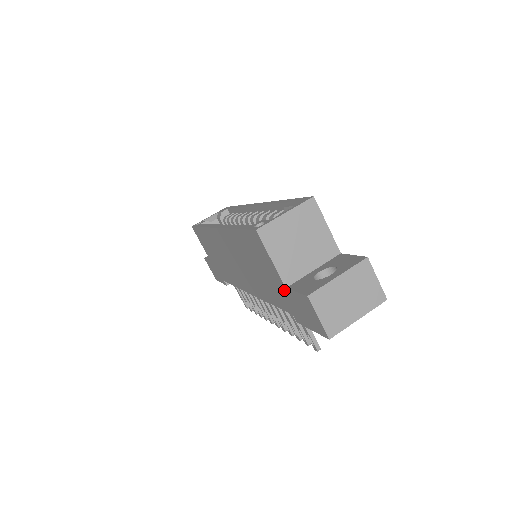
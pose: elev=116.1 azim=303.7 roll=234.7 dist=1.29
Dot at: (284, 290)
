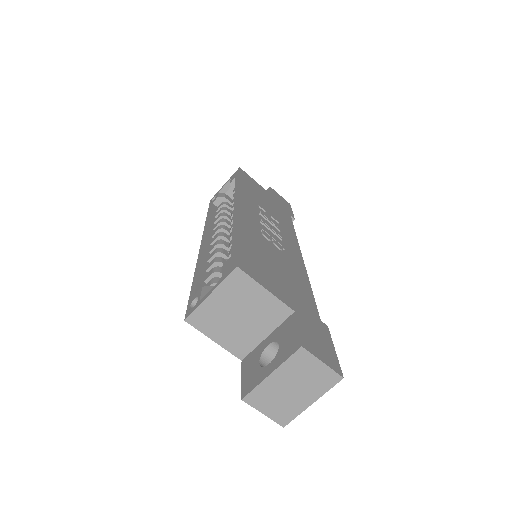
Dot at: occluded
